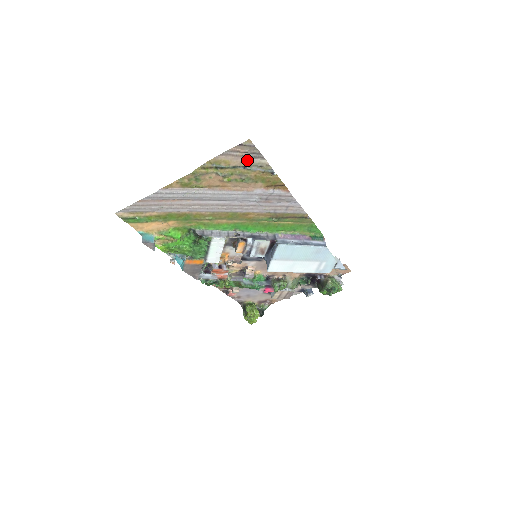
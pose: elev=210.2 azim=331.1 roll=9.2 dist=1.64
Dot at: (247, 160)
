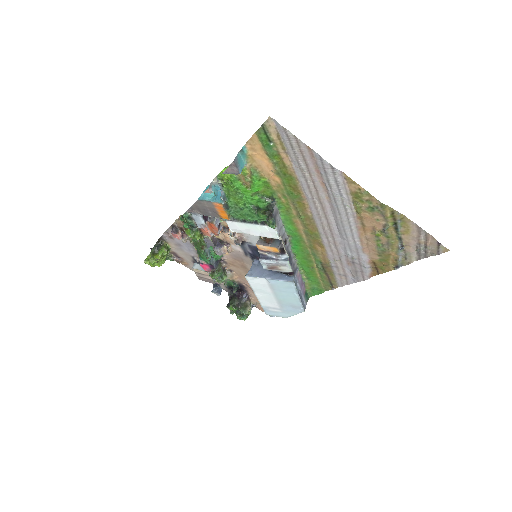
Dot at: (413, 247)
